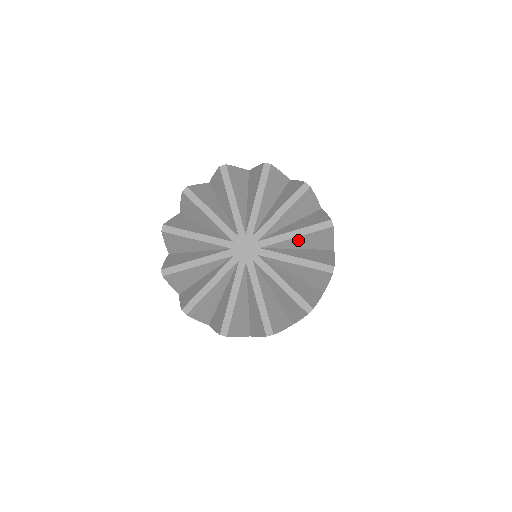
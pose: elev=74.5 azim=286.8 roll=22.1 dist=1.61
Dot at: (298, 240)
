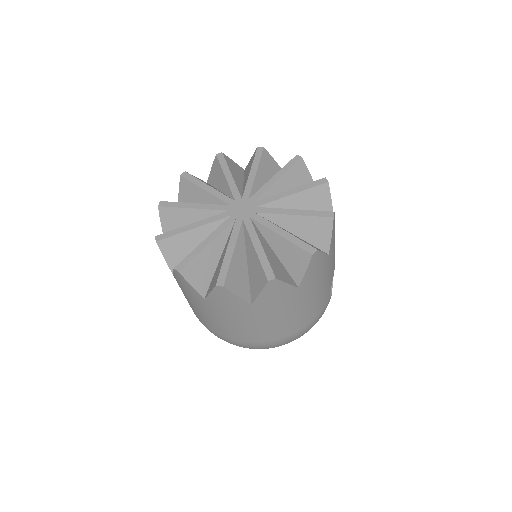
Dot at: (295, 199)
